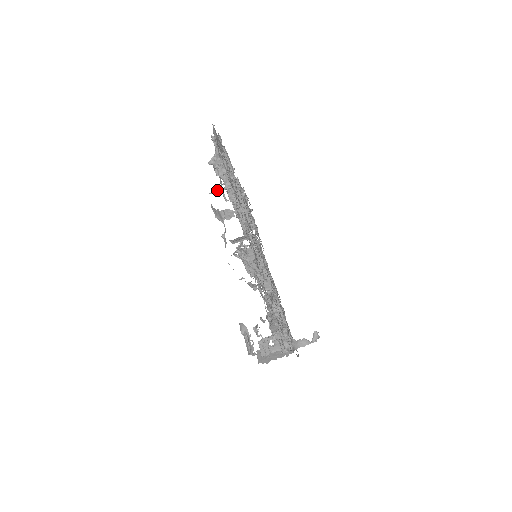
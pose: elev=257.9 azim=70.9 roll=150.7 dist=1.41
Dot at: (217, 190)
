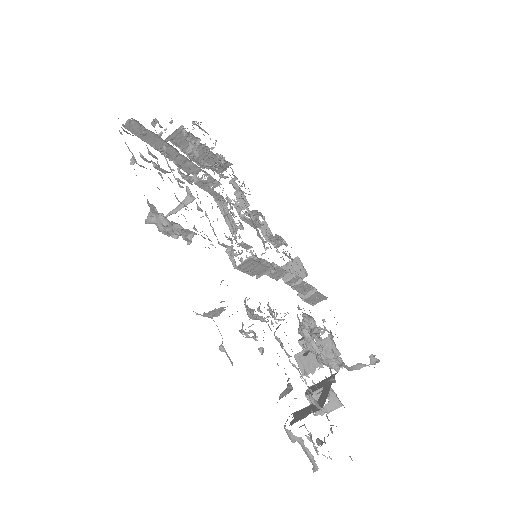
Dot at: (170, 212)
